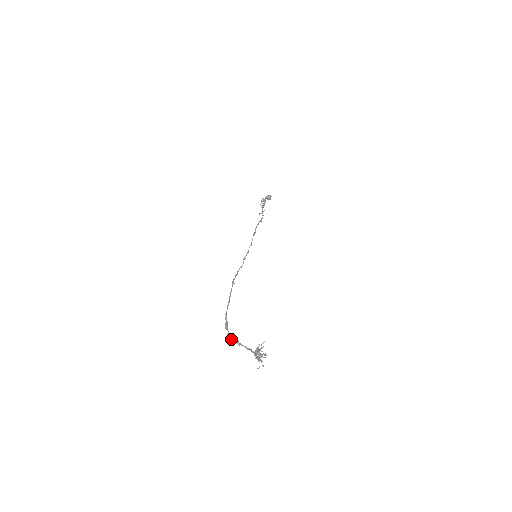
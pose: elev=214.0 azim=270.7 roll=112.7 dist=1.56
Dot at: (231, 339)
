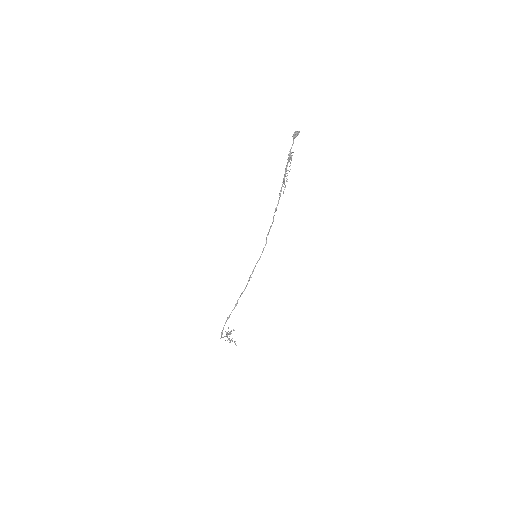
Dot at: occluded
